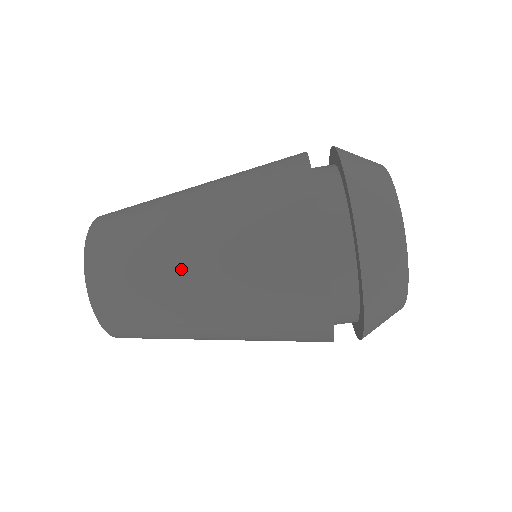
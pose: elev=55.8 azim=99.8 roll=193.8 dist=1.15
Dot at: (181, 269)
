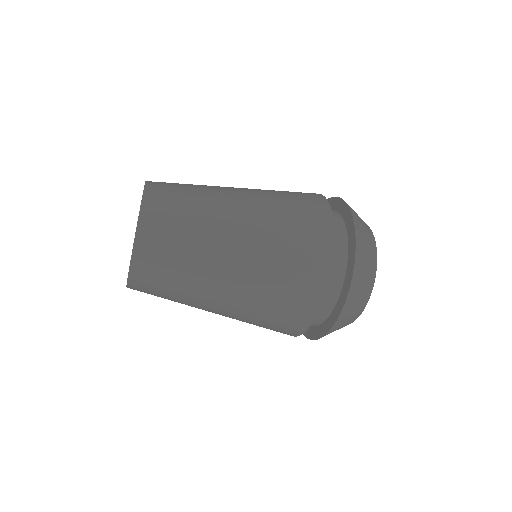
Dot at: occluded
